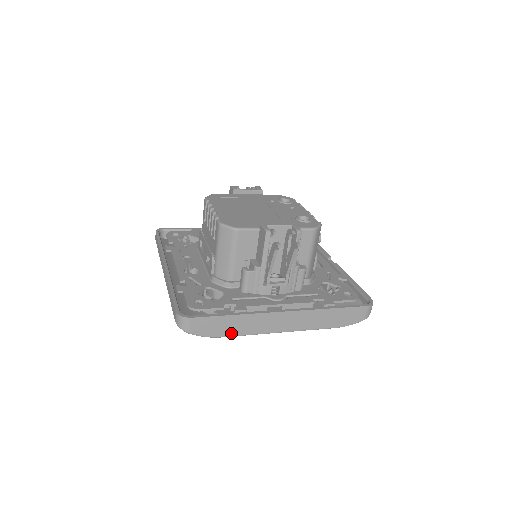
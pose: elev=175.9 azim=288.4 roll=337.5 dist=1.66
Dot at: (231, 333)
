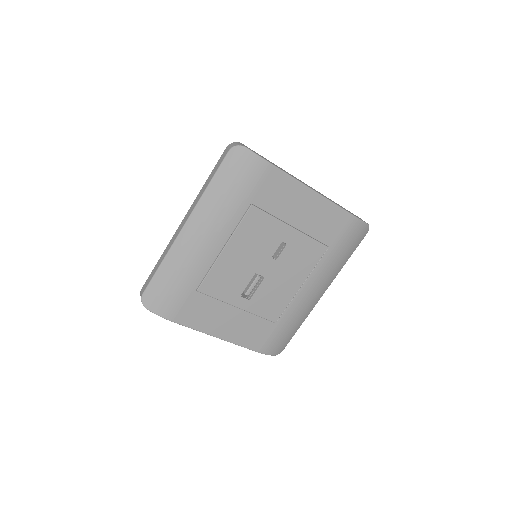
Dot at: (278, 167)
